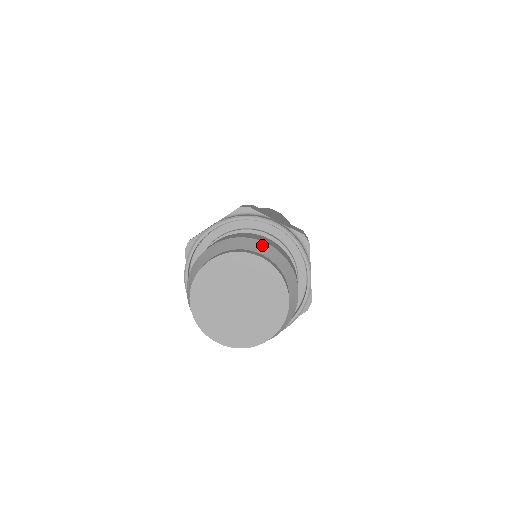
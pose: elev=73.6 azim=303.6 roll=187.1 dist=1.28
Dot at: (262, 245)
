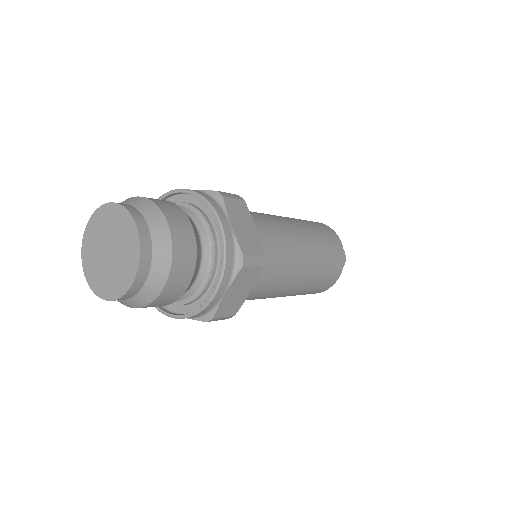
Dot at: (131, 199)
